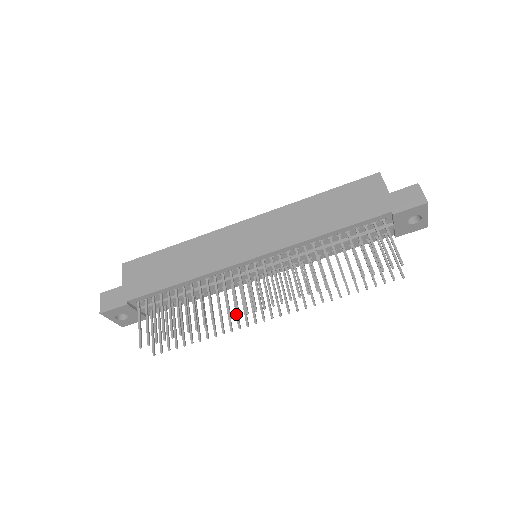
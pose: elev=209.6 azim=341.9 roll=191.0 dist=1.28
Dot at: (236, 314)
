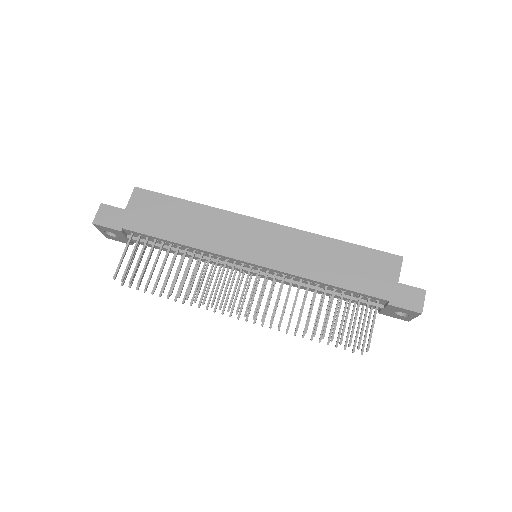
Dot at: (210, 295)
